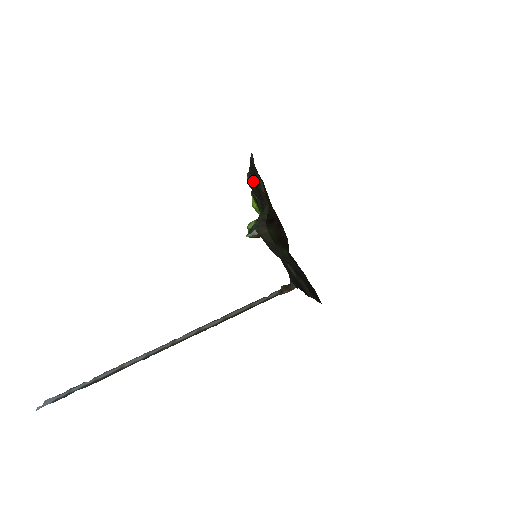
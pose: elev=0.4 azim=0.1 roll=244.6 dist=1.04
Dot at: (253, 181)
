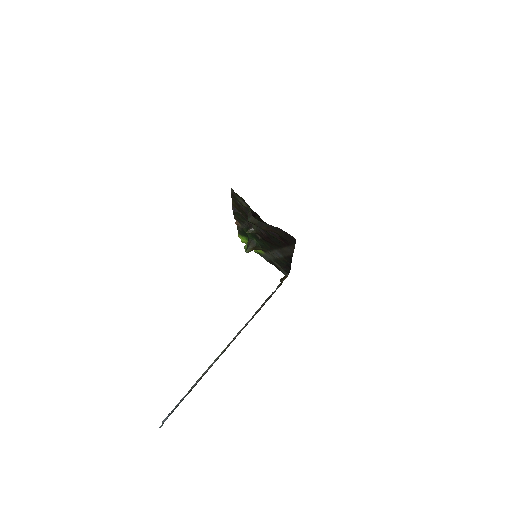
Dot at: (237, 209)
